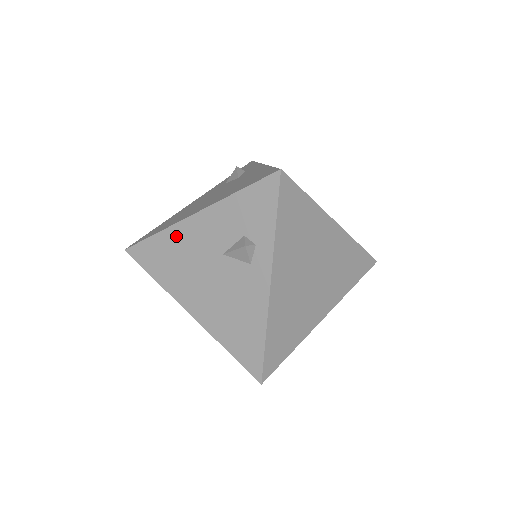
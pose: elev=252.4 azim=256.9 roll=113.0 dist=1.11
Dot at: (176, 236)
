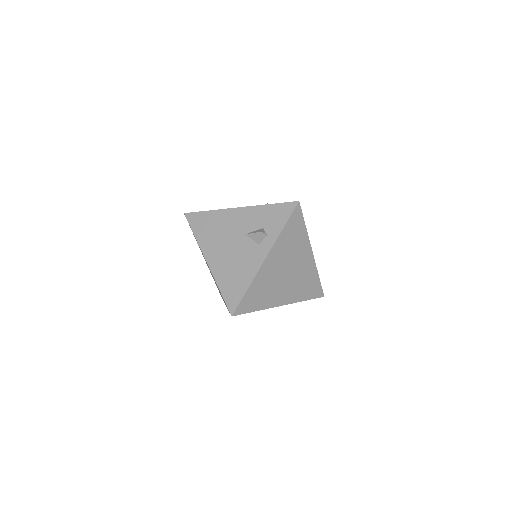
Dot at: (222, 216)
